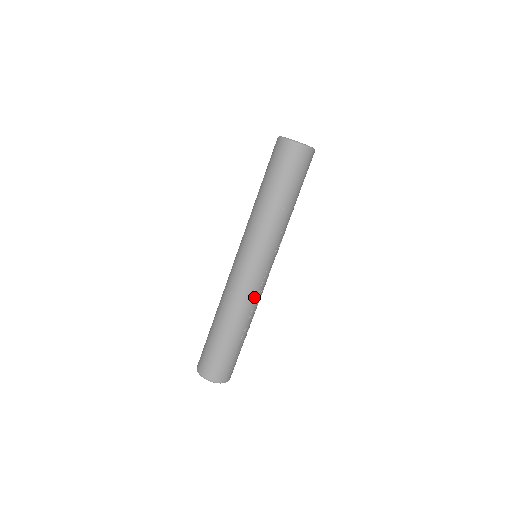
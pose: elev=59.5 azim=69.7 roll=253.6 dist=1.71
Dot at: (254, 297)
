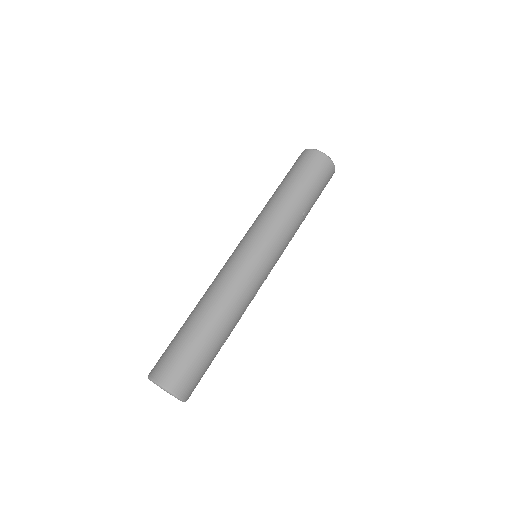
Dot at: (251, 298)
